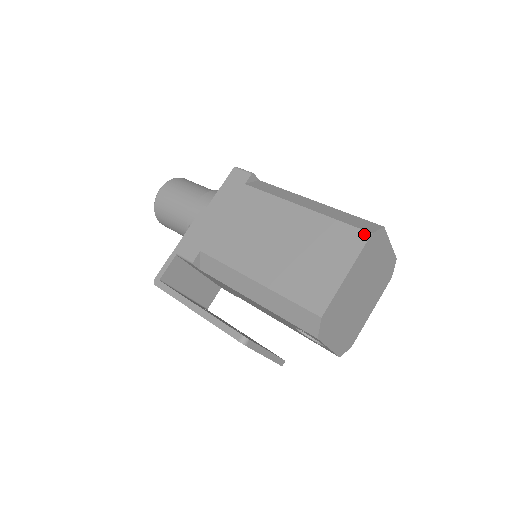
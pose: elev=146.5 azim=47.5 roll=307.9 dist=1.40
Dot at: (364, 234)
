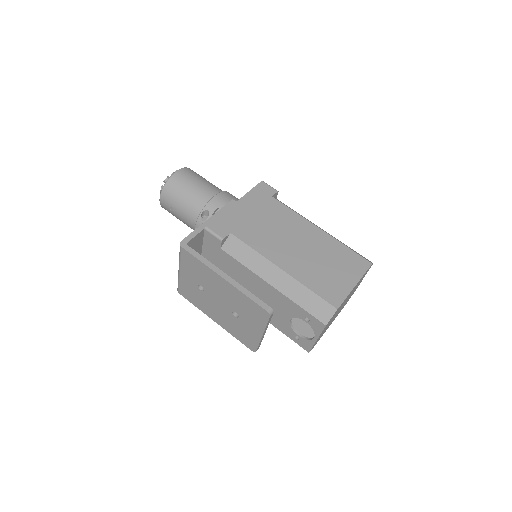
Dot at: (367, 262)
